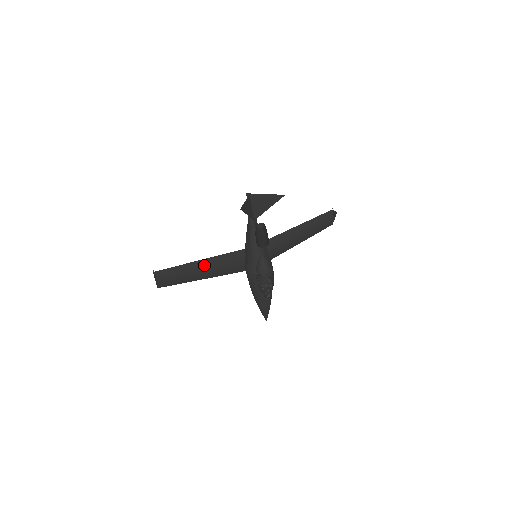
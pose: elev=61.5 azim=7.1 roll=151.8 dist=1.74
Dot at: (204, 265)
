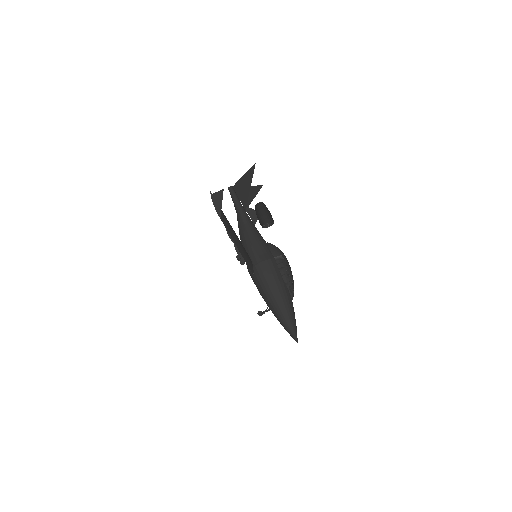
Dot at: occluded
